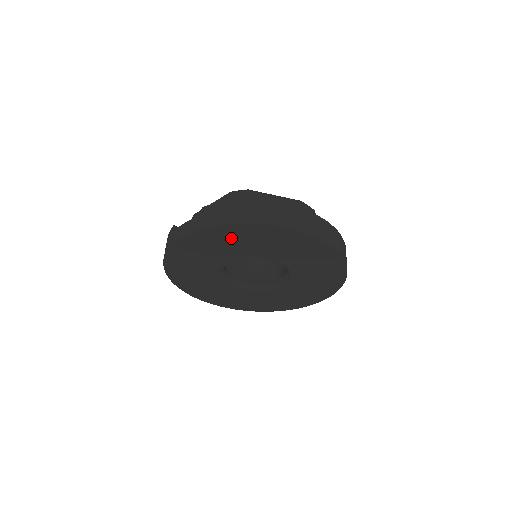
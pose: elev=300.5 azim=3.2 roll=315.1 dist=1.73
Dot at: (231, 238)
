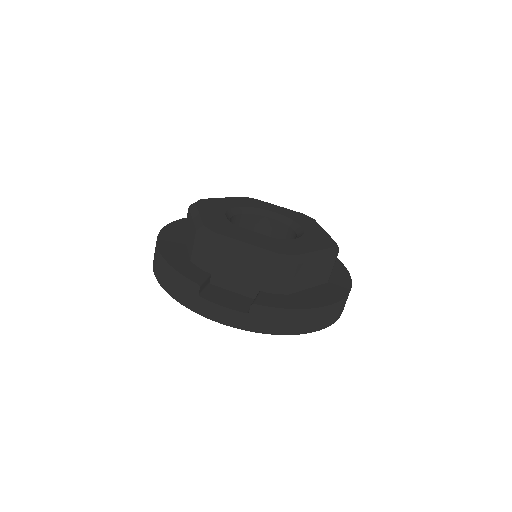
Dot at: occluded
